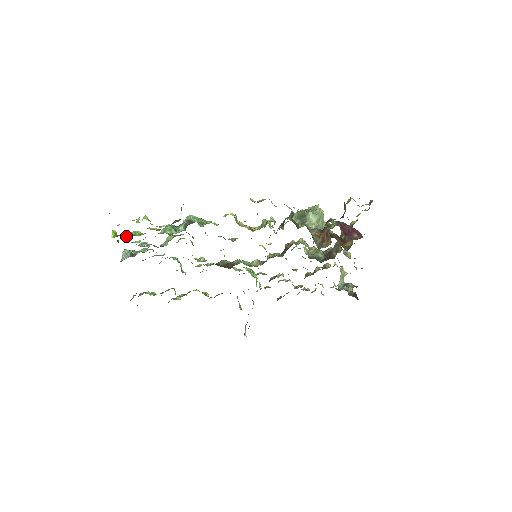
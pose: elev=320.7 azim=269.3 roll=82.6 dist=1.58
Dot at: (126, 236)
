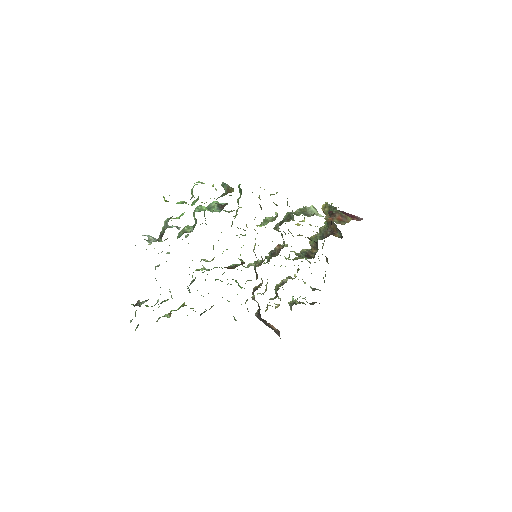
Dot at: (178, 203)
